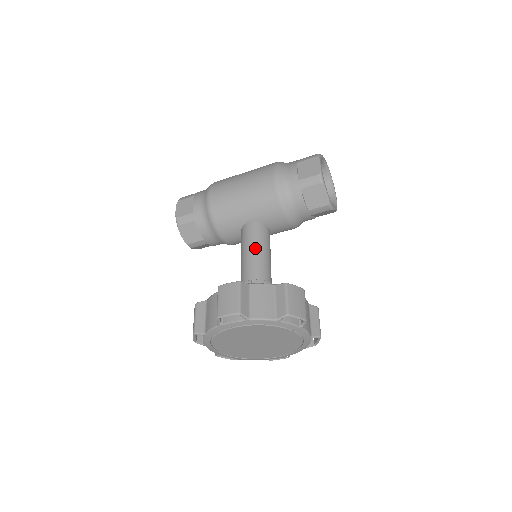
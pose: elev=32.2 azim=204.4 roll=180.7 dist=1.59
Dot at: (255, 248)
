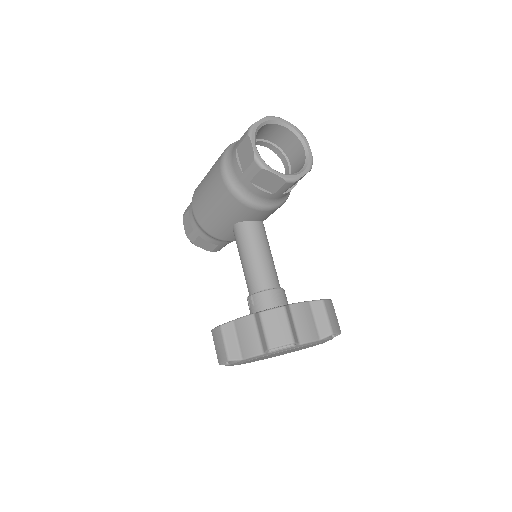
Dot at: (245, 256)
